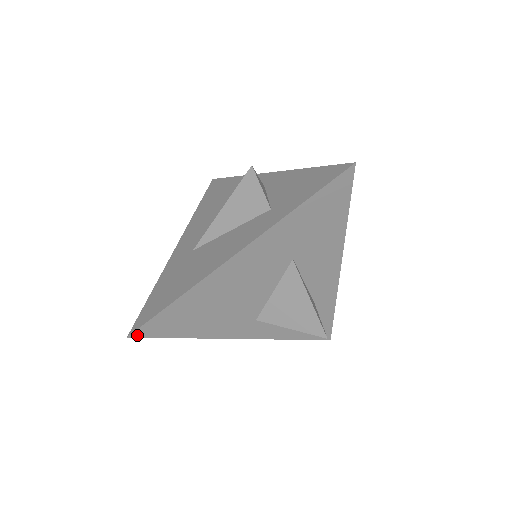
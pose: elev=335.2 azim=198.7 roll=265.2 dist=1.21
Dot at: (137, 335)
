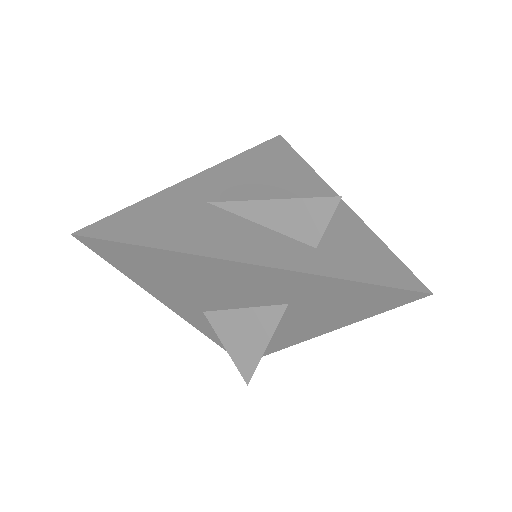
Dot at: (83, 240)
